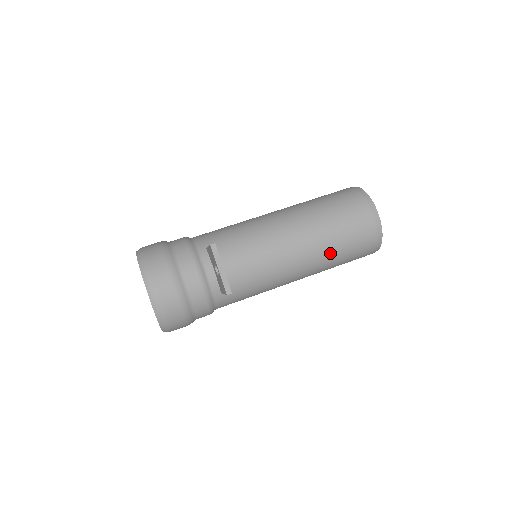
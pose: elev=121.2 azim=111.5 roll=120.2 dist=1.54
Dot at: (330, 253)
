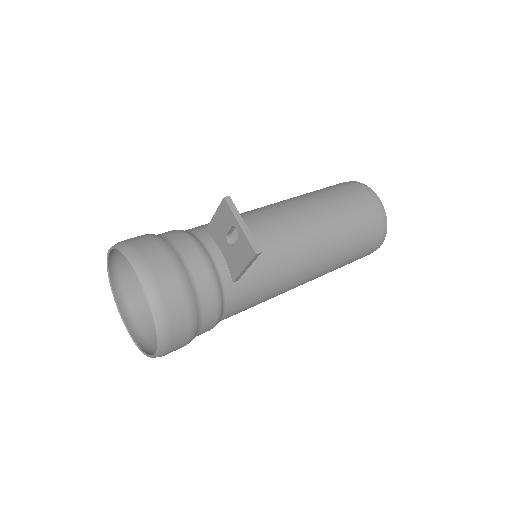
Dot at: (342, 236)
